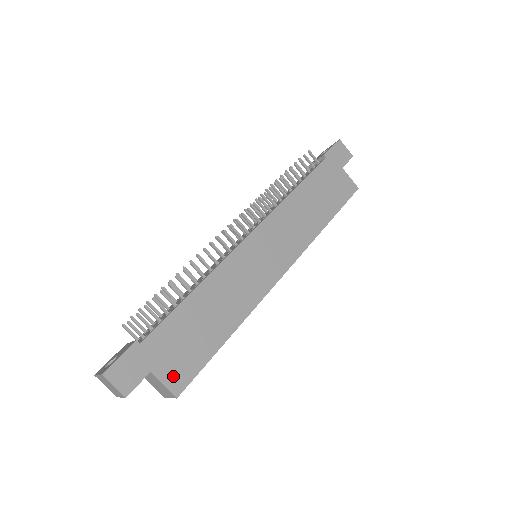
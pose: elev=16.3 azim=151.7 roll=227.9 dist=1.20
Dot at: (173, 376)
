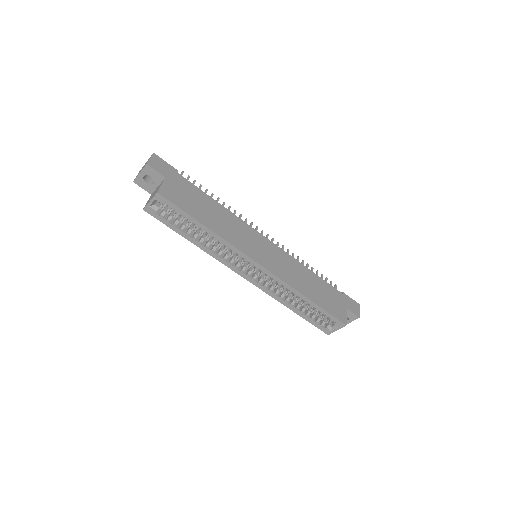
Dot at: (168, 190)
